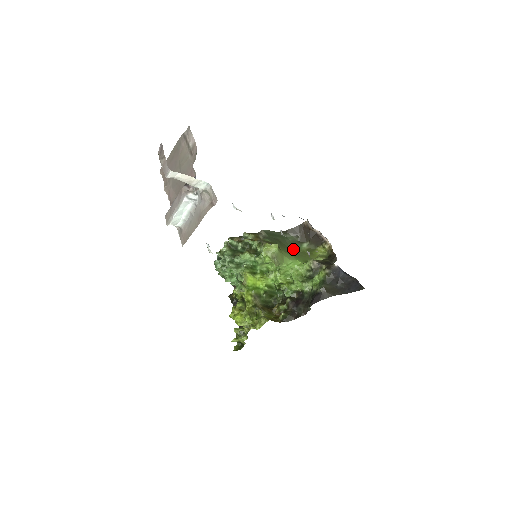
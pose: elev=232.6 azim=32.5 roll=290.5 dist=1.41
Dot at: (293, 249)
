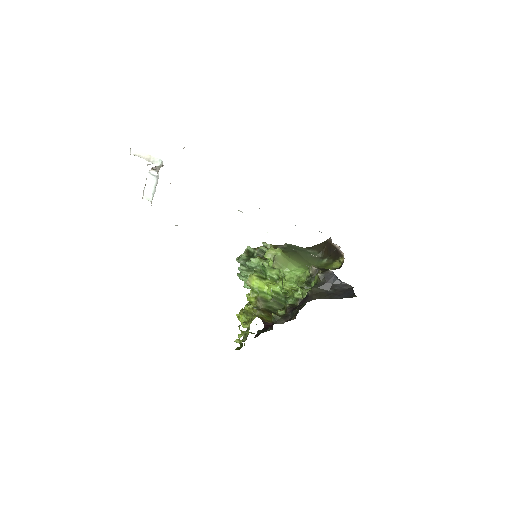
Dot at: (311, 263)
